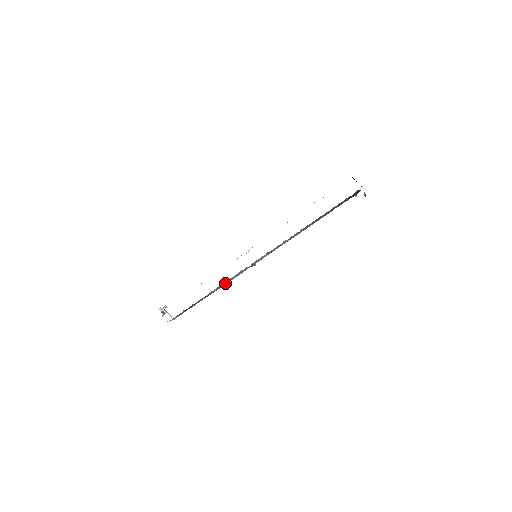
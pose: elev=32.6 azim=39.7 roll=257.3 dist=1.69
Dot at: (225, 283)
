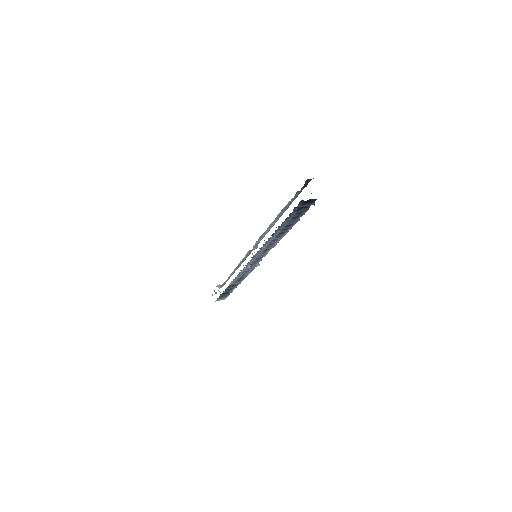
Dot at: (243, 277)
